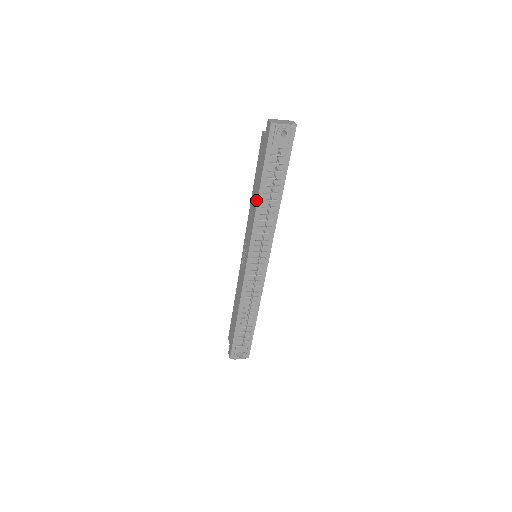
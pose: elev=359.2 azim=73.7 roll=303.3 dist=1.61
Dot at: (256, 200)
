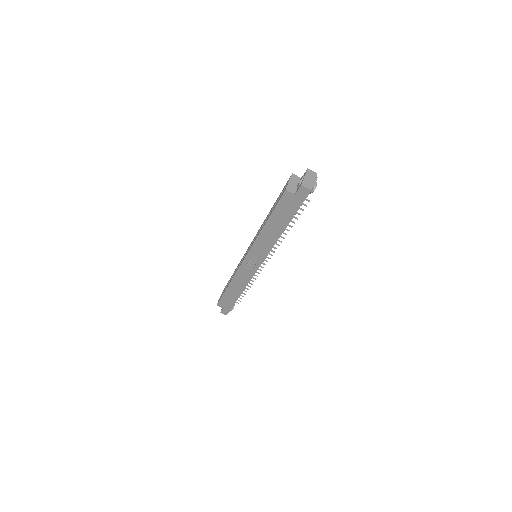
Dot at: (278, 234)
